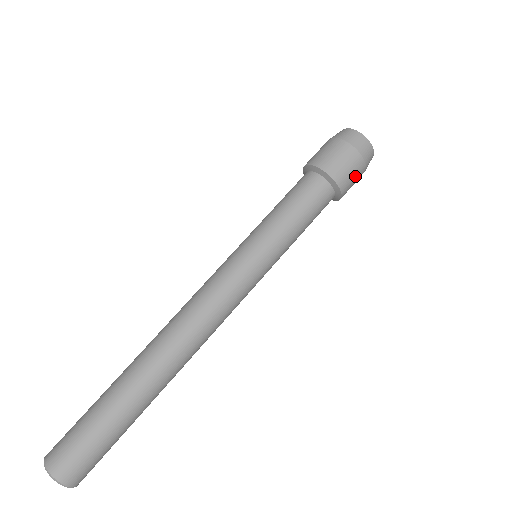
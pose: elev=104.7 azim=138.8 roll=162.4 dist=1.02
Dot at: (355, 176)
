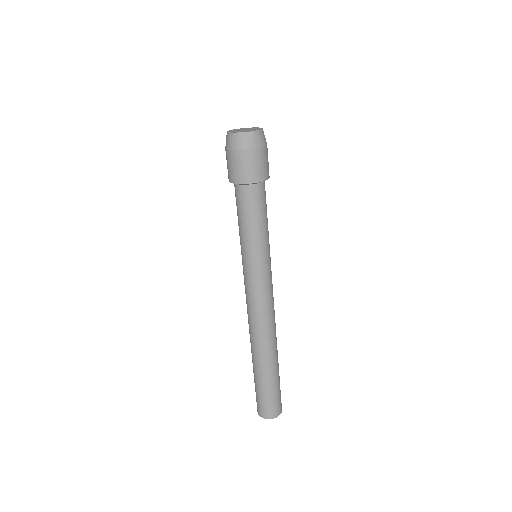
Dot at: (267, 160)
